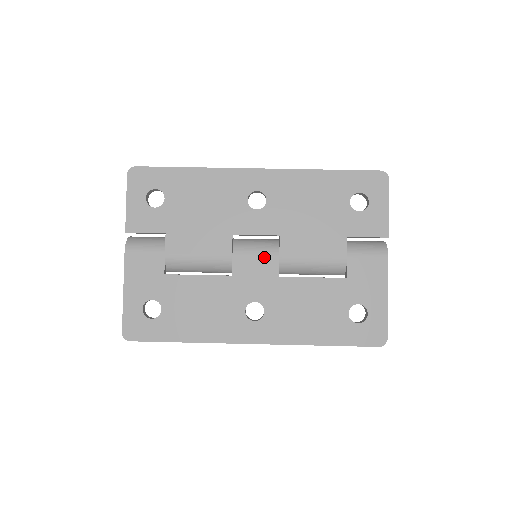
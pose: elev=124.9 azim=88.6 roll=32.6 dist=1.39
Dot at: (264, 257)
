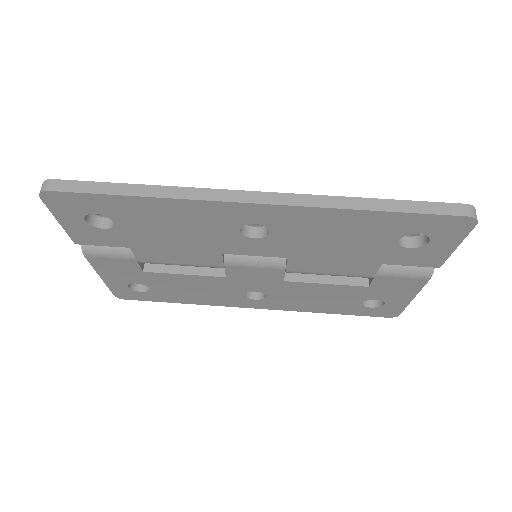
Dot at: (266, 270)
